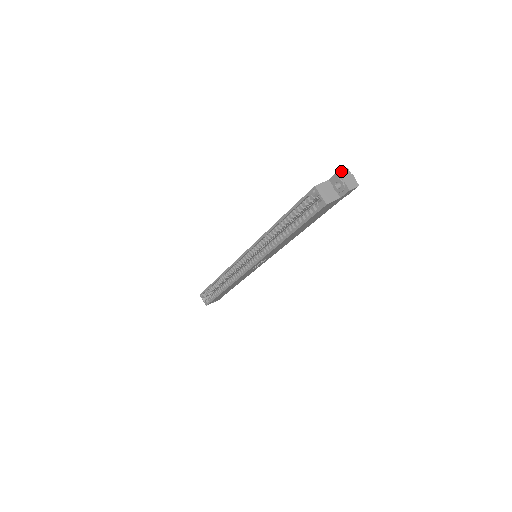
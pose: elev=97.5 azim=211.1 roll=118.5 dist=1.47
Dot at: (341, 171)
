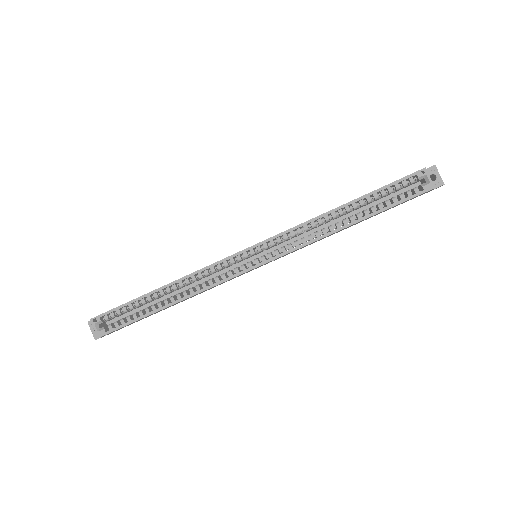
Dot at: (434, 166)
